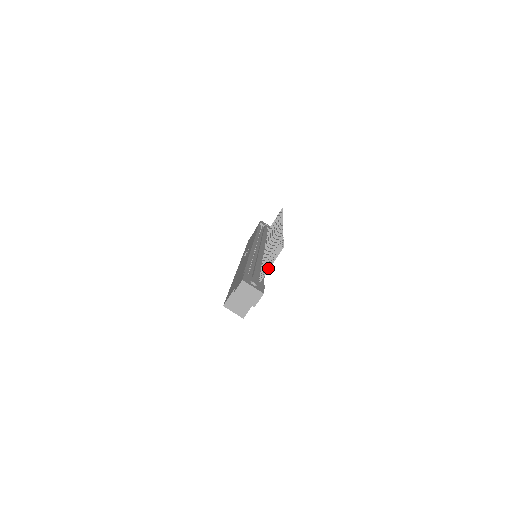
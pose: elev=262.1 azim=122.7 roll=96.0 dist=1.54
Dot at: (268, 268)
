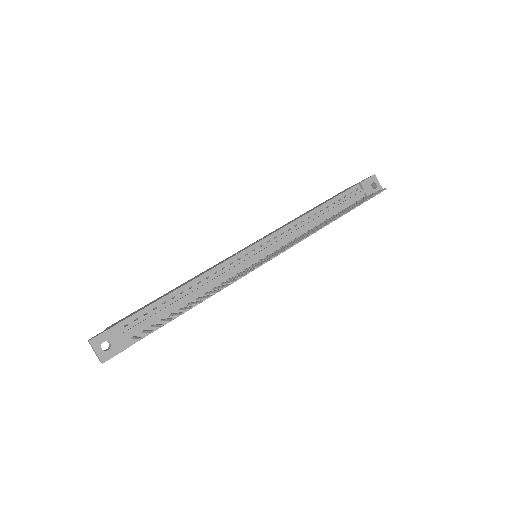
Dot at: (135, 337)
